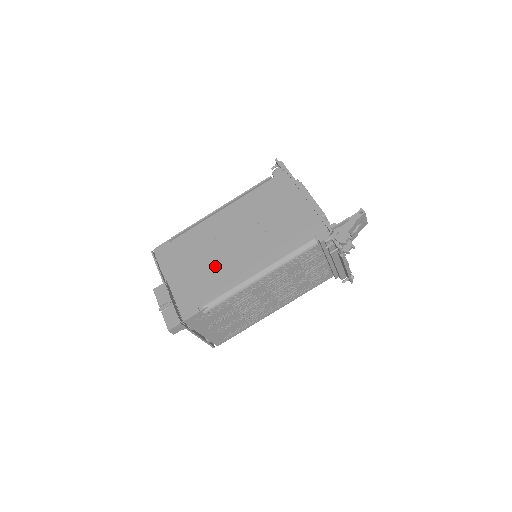
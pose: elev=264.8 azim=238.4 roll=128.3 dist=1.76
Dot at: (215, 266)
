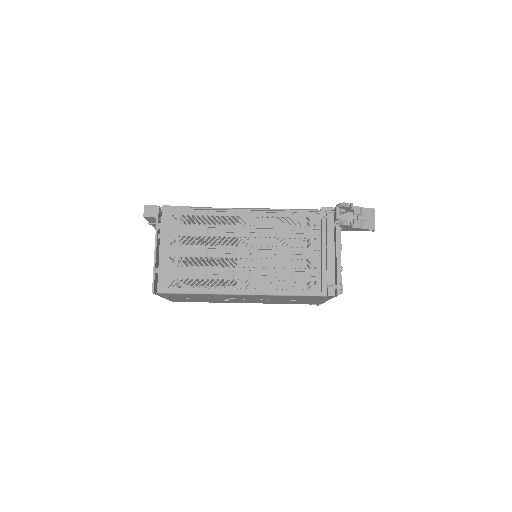
Dot at: occluded
